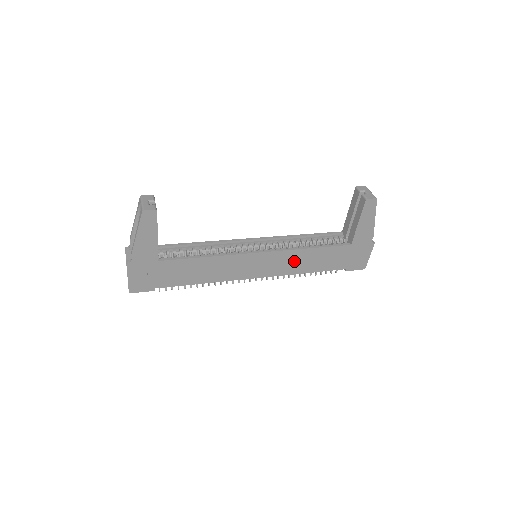
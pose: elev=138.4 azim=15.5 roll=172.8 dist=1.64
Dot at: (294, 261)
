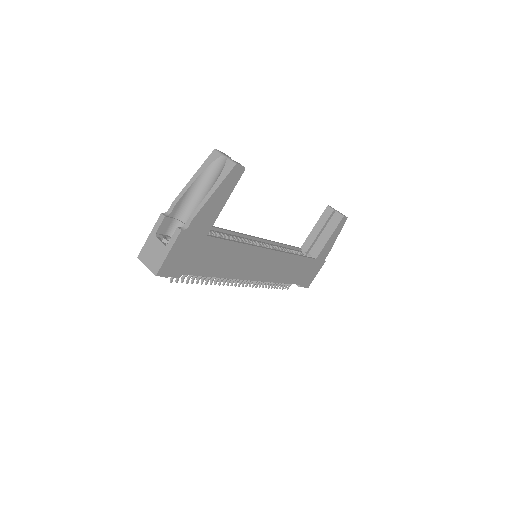
Dot at: (283, 267)
